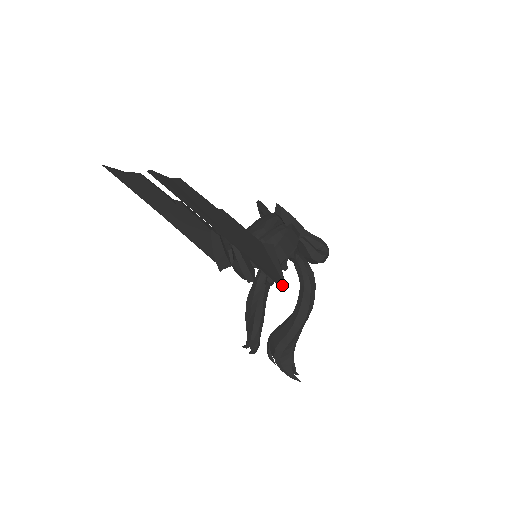
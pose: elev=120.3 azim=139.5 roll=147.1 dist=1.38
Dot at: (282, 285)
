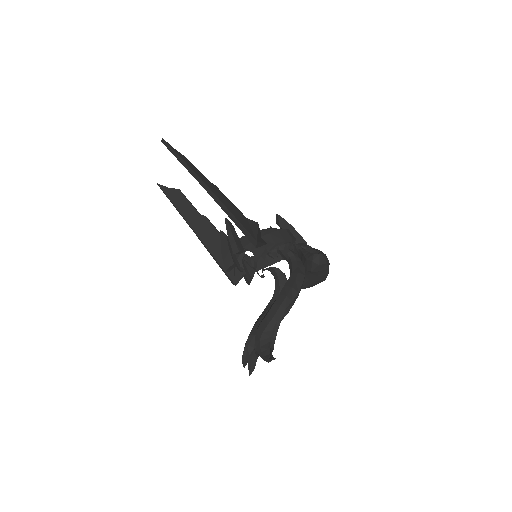
Dot at: (254, 241)
